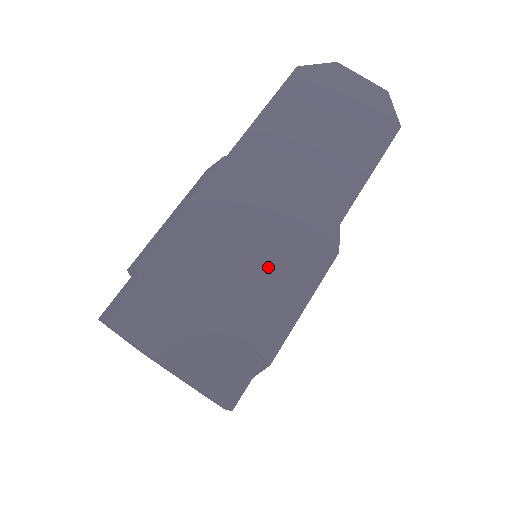
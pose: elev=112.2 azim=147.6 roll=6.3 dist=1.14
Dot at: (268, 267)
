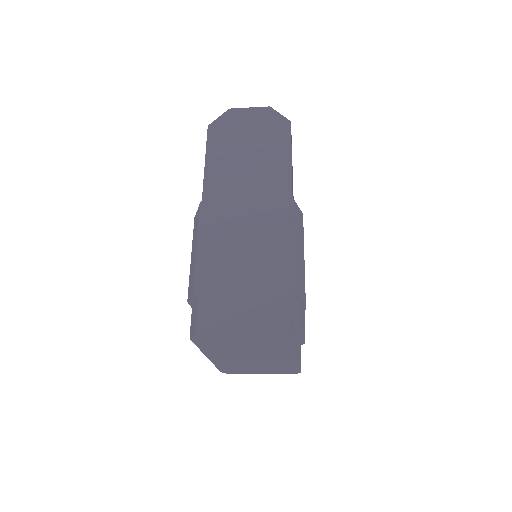
Dot at: (267, 246)
